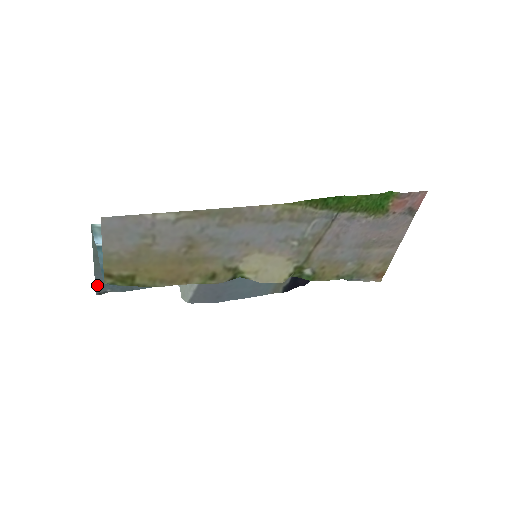
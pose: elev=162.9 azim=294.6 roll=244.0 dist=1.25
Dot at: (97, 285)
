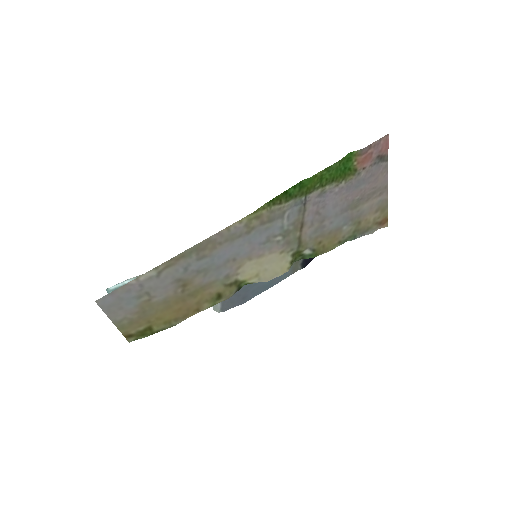
Dot at: occluded
